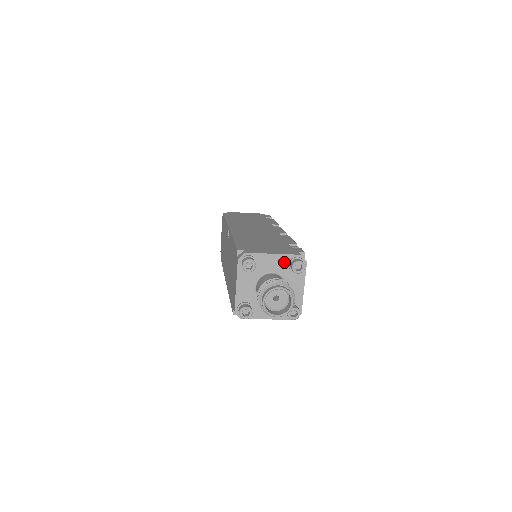
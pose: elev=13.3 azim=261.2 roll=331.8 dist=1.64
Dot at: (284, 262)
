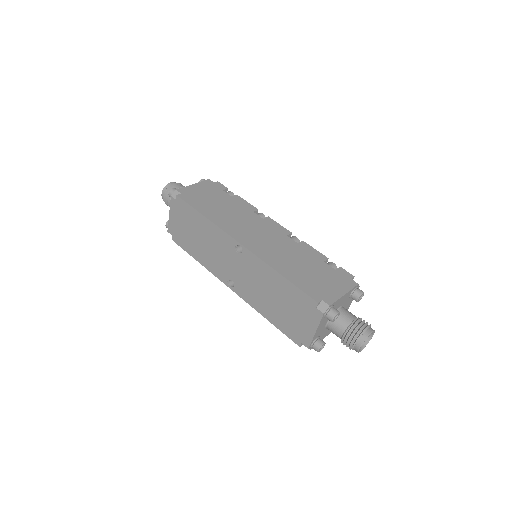
Dot at: (348, 295)
